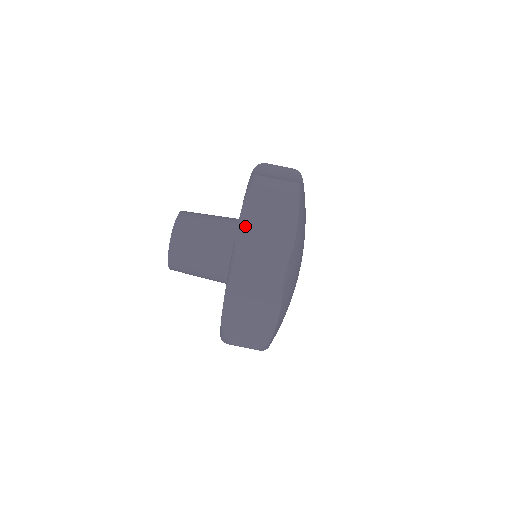
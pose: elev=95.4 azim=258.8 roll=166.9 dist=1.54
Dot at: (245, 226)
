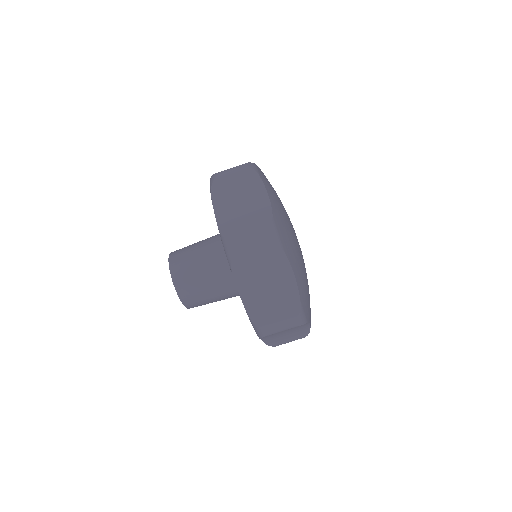
Dot at: (222, 214)
